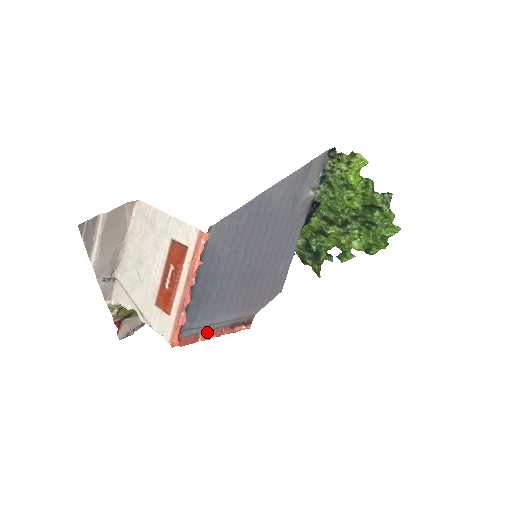
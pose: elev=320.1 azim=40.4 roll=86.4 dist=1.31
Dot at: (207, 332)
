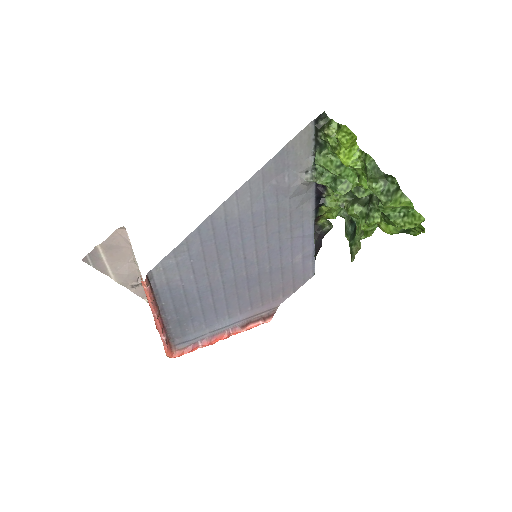
Dot at: (208, 339)
